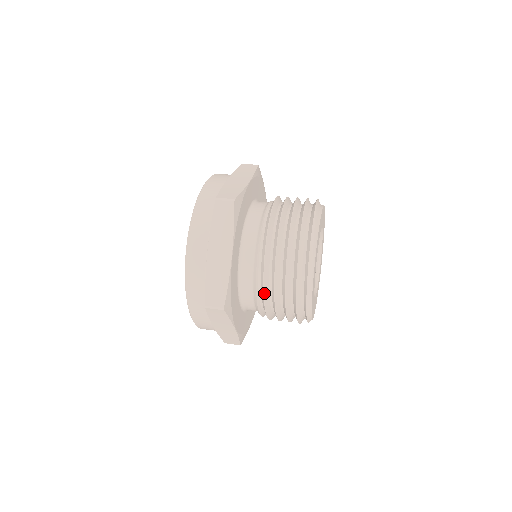
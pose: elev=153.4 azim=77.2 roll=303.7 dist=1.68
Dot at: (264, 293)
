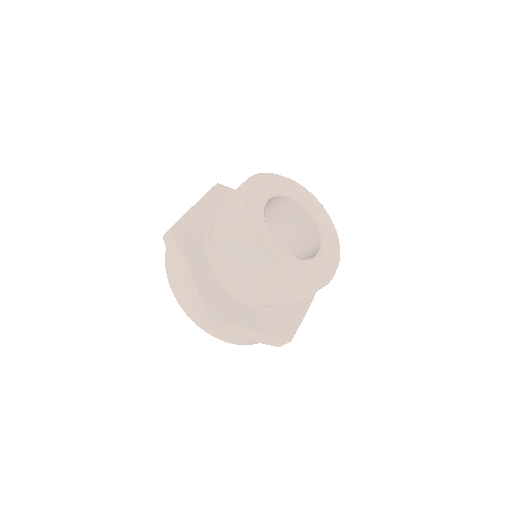
Dot at: (214, 226)
